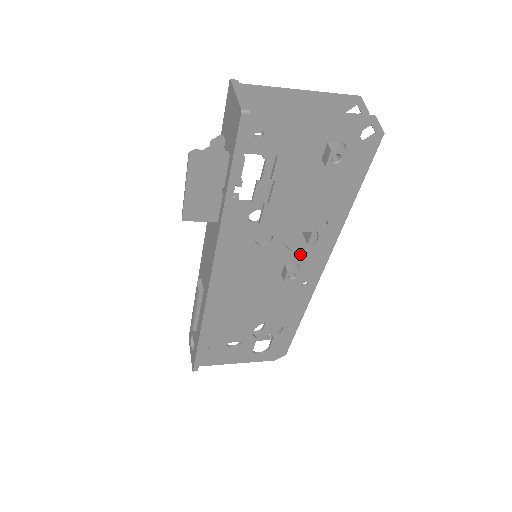
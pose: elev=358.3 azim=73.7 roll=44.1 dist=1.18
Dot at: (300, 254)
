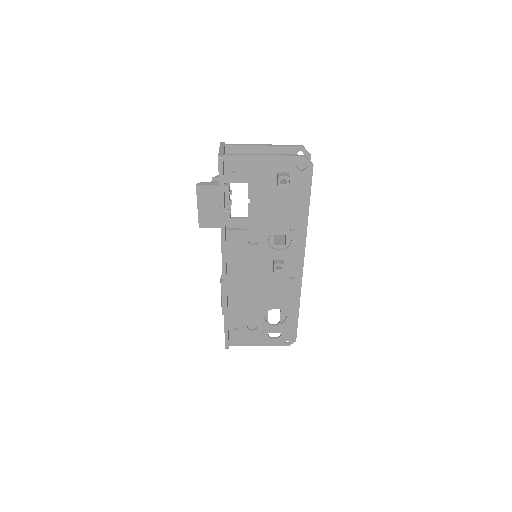
Dot at: (282, 252)
